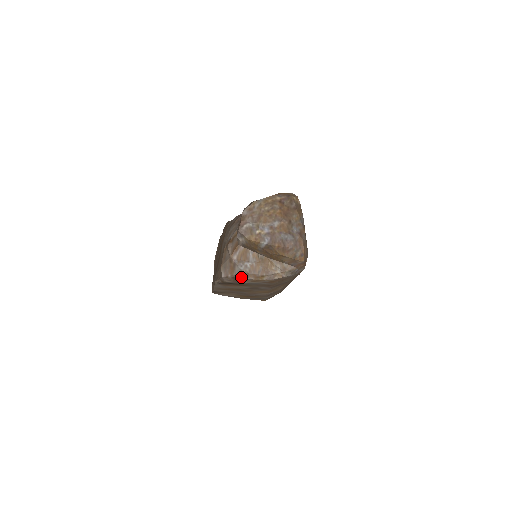
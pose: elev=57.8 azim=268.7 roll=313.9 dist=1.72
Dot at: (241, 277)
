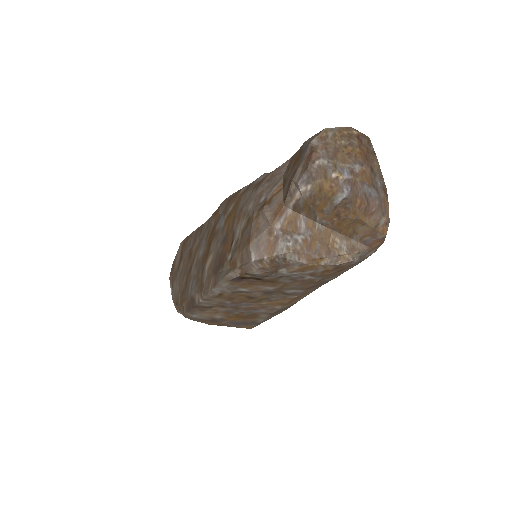
Dot at: (287, 259)
